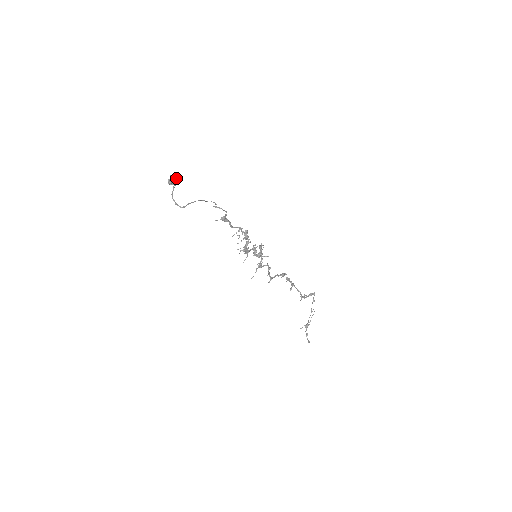
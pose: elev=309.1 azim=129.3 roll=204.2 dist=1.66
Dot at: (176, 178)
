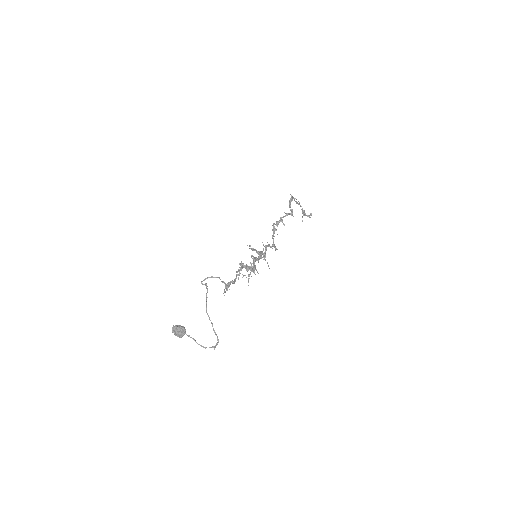
Dot at: (182, 331)
